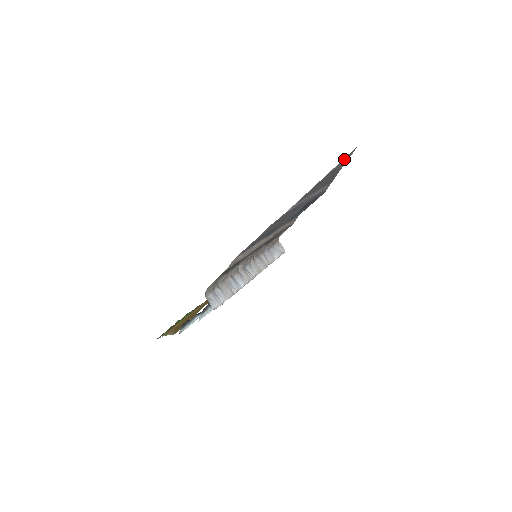
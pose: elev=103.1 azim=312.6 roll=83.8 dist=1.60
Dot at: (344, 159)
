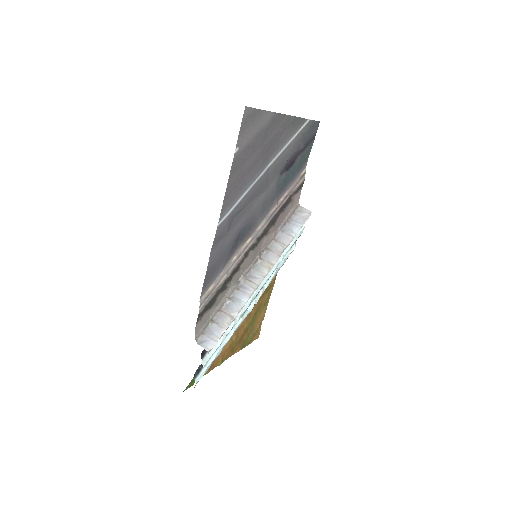
Dot at: (246, 127)
